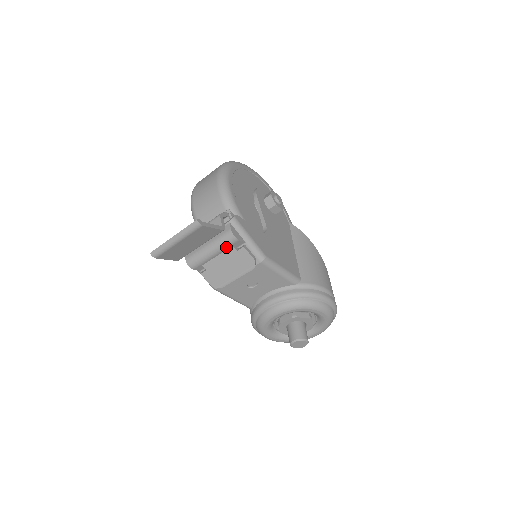
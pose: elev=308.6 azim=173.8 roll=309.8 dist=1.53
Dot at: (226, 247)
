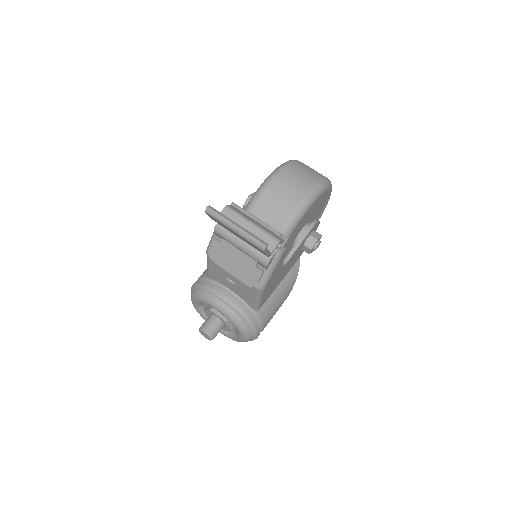
Dot at: (253, 257)
